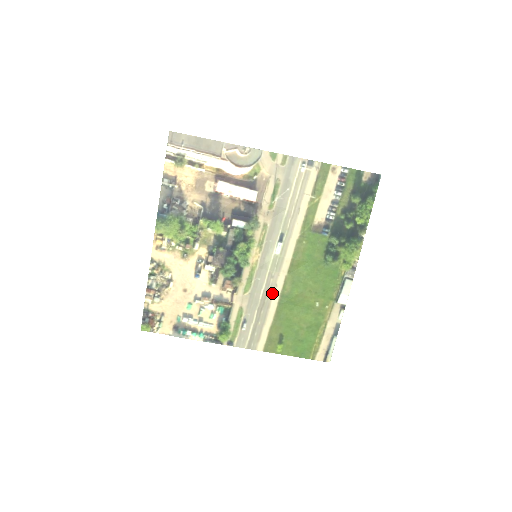
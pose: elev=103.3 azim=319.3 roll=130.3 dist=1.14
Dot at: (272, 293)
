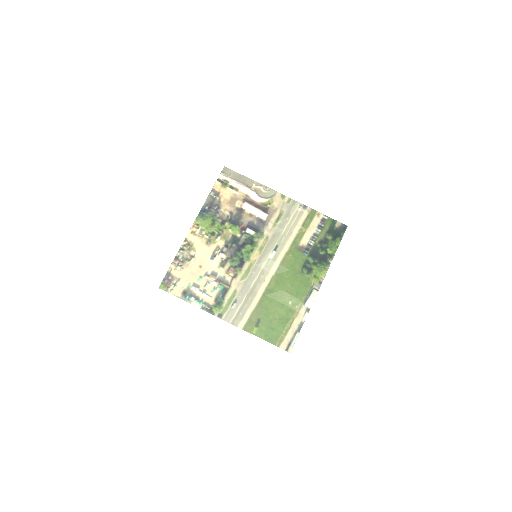
Dot at: (260, 286)
